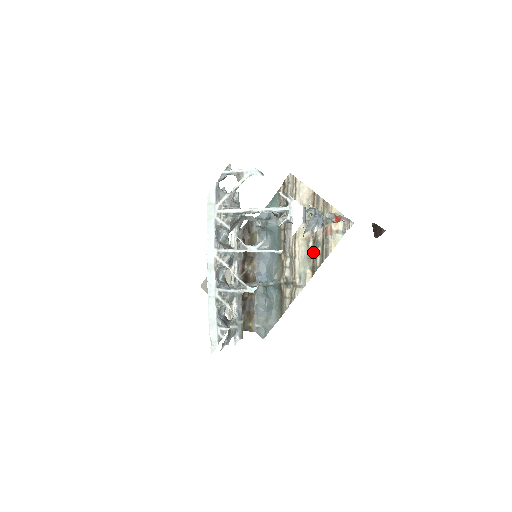
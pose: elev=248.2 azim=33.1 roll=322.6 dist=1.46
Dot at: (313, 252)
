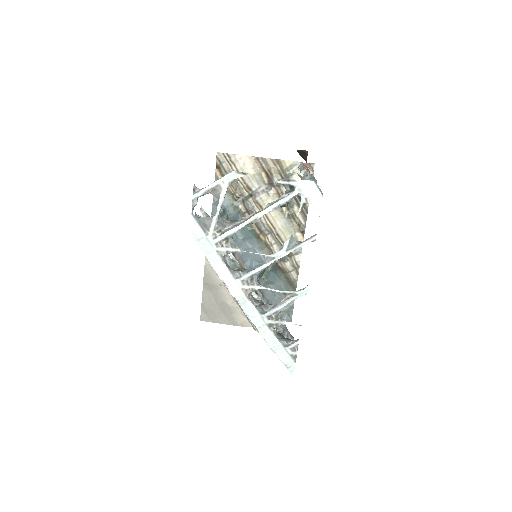
Dot at: (291, 214)
